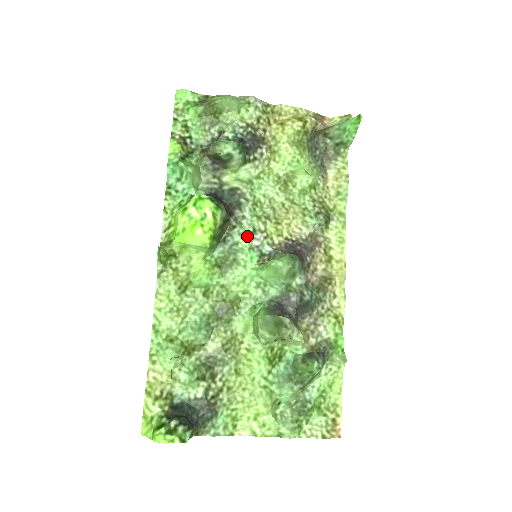
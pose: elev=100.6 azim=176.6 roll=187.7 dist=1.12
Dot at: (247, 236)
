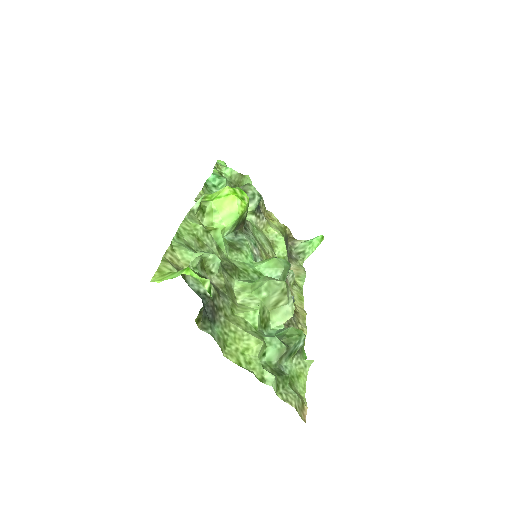
Dot at: (252, 242)
